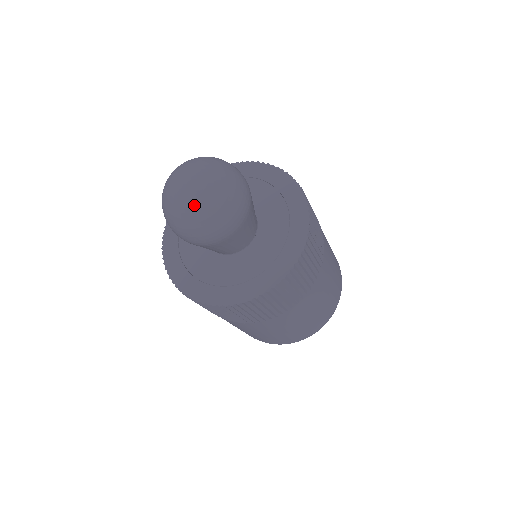
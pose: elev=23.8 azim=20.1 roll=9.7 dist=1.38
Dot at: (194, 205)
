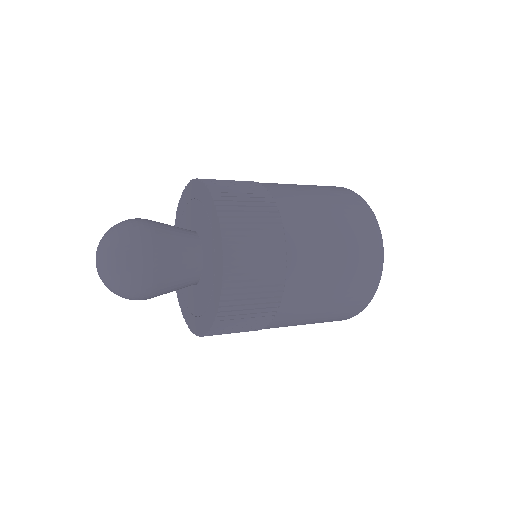
Dot at: occluded
